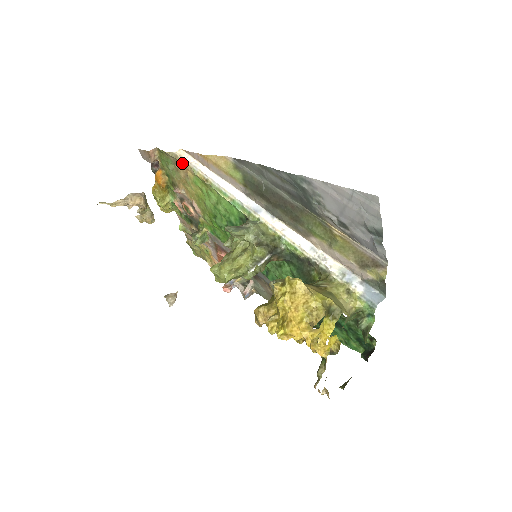
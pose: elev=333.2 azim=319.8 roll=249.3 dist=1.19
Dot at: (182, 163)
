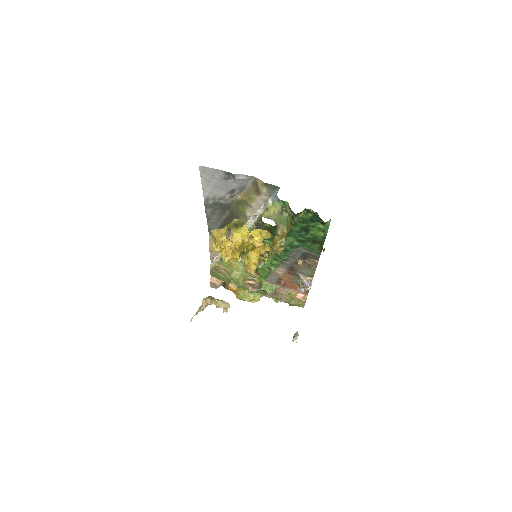
Dot at: (214, 266)
